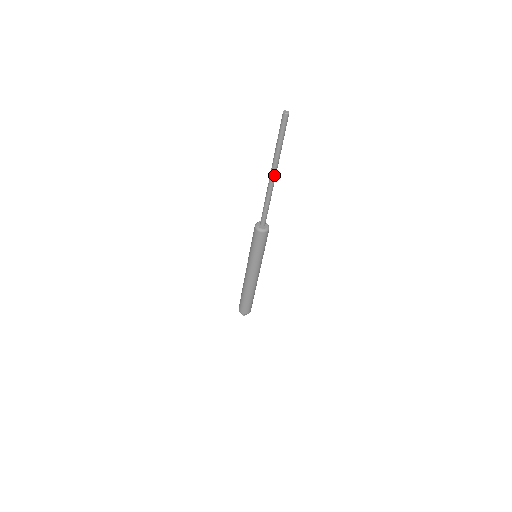
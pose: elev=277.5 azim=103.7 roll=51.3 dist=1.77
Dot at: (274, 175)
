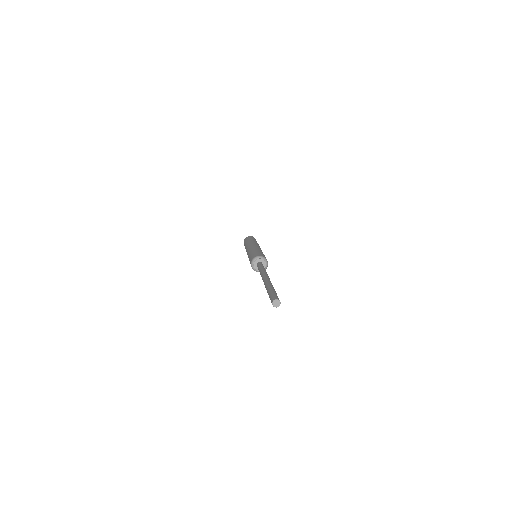
Dot at: occluded
